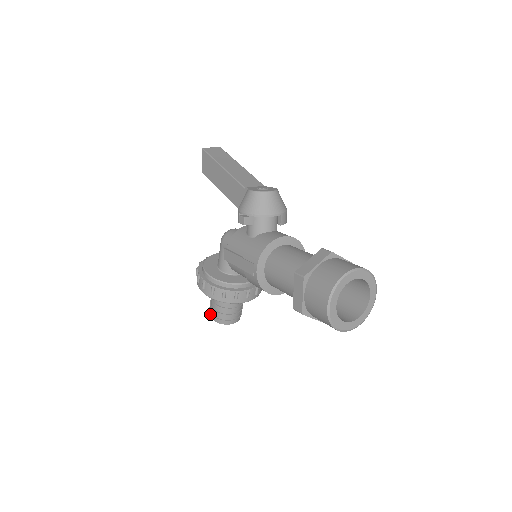
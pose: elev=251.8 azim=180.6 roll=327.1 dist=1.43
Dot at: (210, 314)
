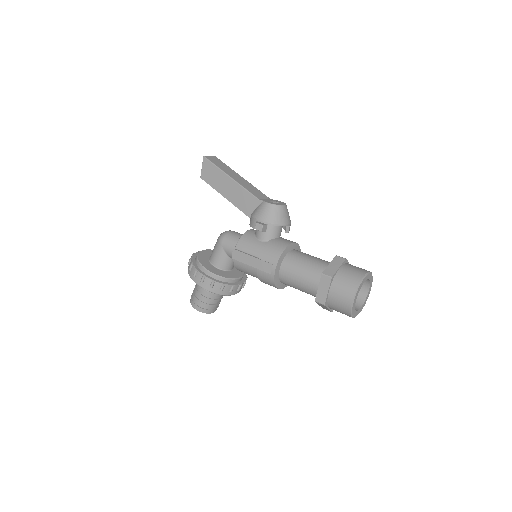
Dot at: (194, 305)
